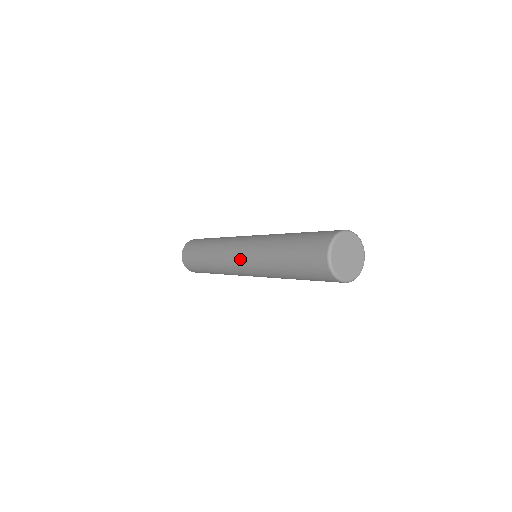
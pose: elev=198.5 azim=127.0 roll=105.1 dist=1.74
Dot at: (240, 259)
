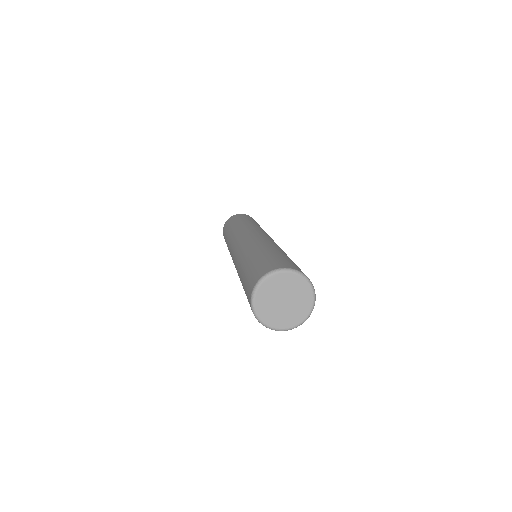
Dot at: (233, 261)
